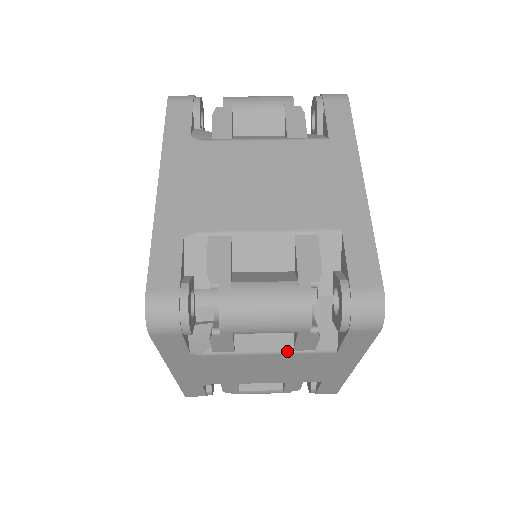
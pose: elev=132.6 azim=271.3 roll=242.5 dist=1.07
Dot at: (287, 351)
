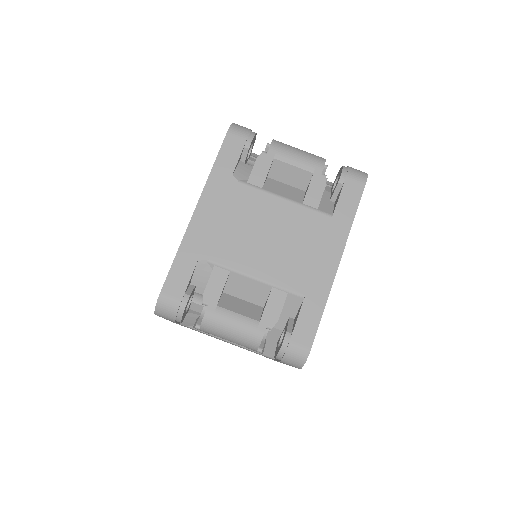
Dot at: (242, 346)
